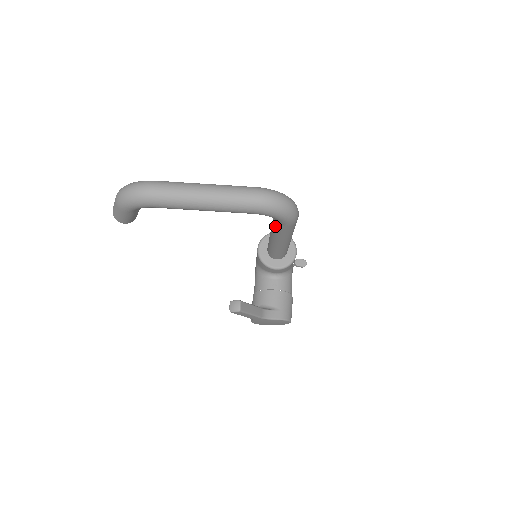
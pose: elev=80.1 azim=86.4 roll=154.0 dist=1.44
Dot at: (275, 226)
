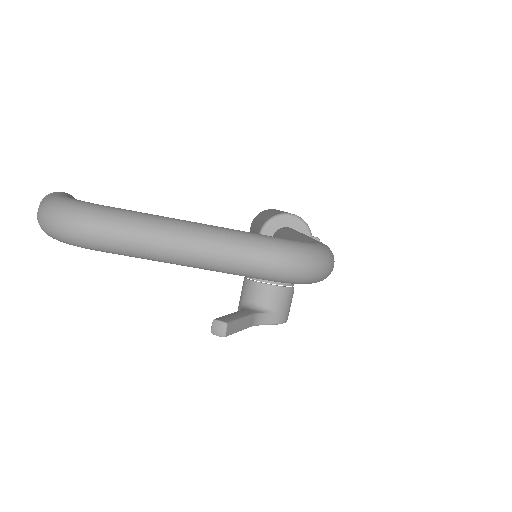
Dot at: occluded
